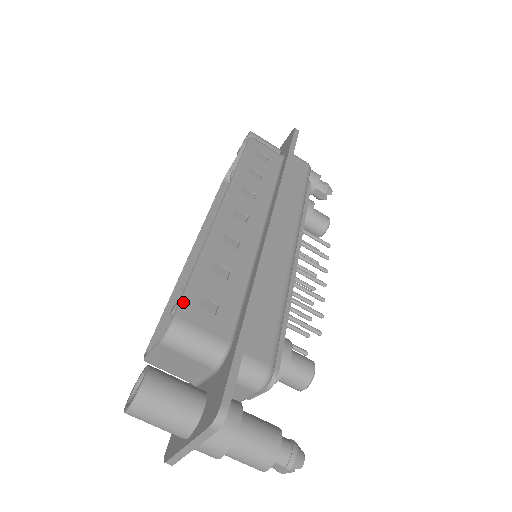
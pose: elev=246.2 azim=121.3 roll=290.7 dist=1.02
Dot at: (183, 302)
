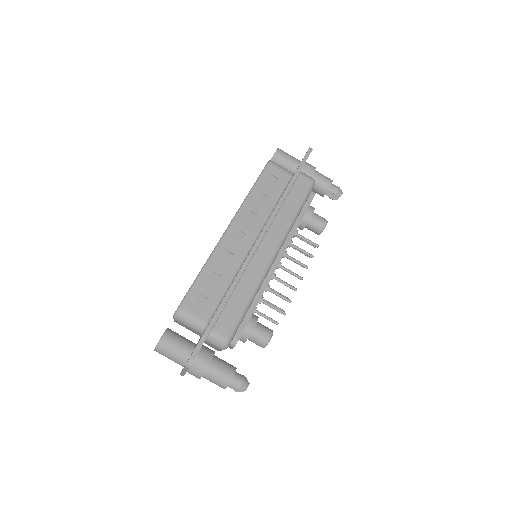
Dot at: (186, 298)
